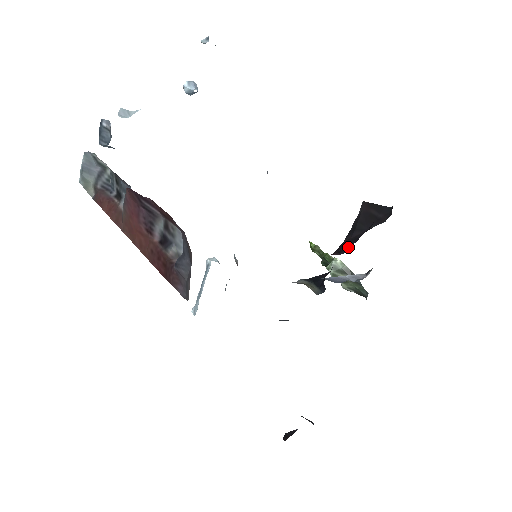
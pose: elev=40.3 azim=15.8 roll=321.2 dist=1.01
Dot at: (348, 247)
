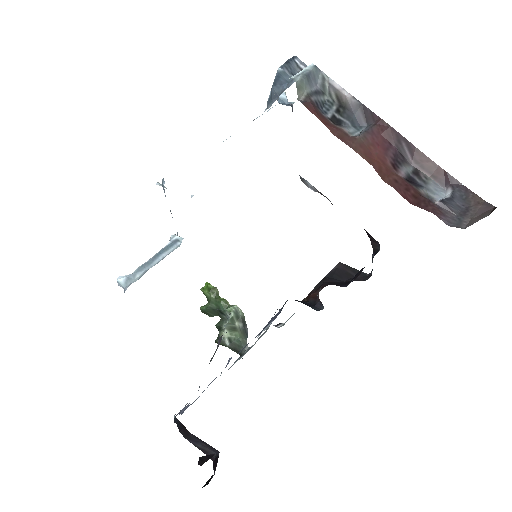
Dot at: (346, 284)
